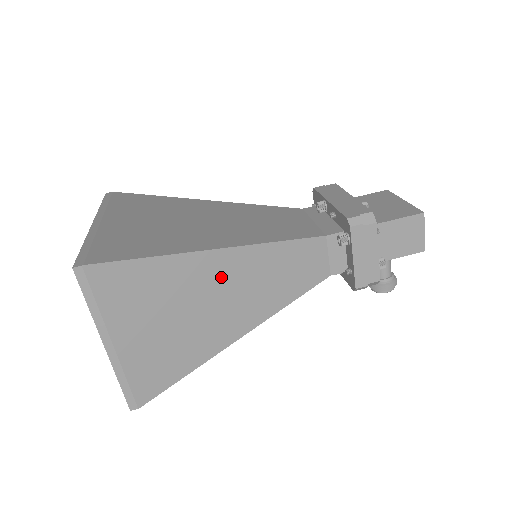
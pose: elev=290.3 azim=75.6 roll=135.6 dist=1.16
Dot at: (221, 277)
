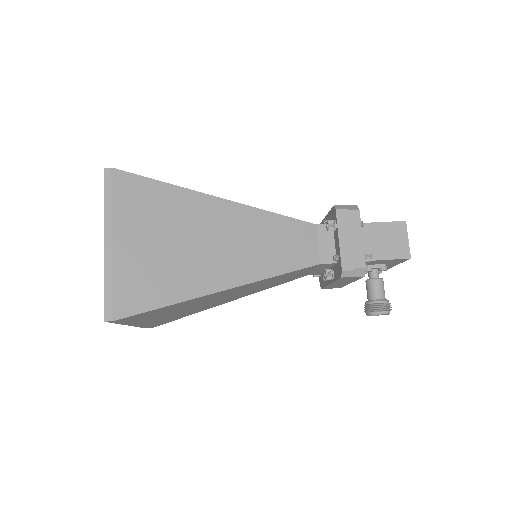
Dot at: (218, 223)
